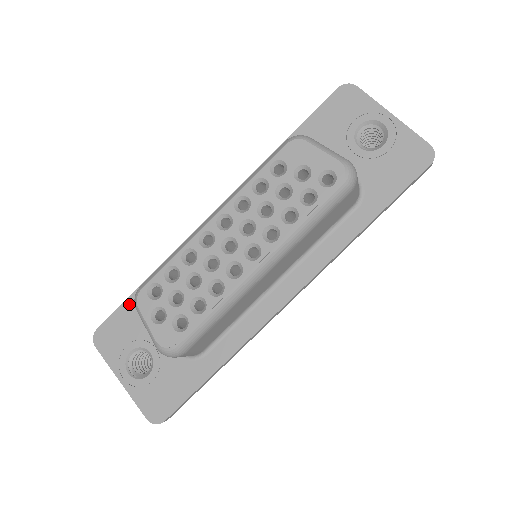
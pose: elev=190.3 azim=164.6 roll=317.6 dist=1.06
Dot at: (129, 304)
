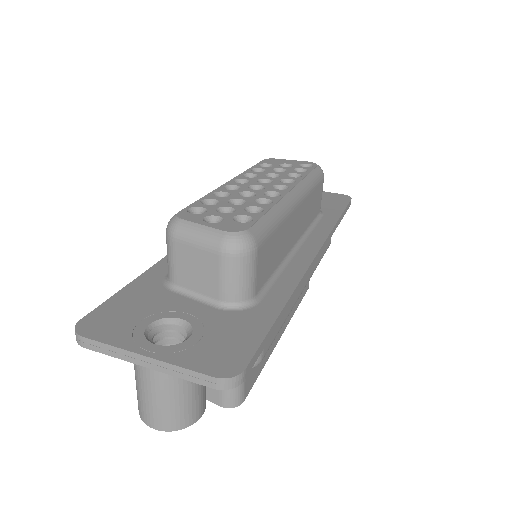
Dot at: (127, 292)
